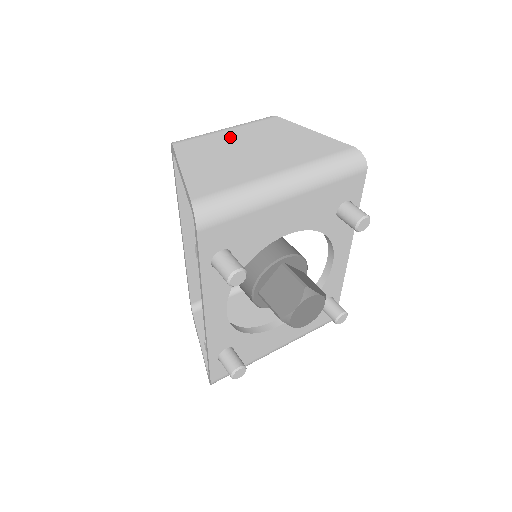
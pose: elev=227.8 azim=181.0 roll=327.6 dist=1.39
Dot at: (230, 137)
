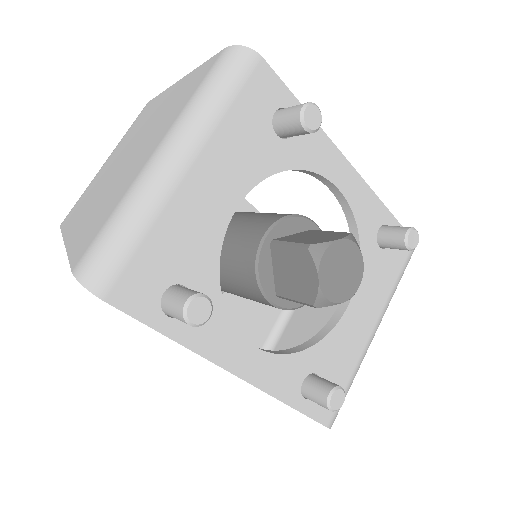
Dot at: (107, 166)
